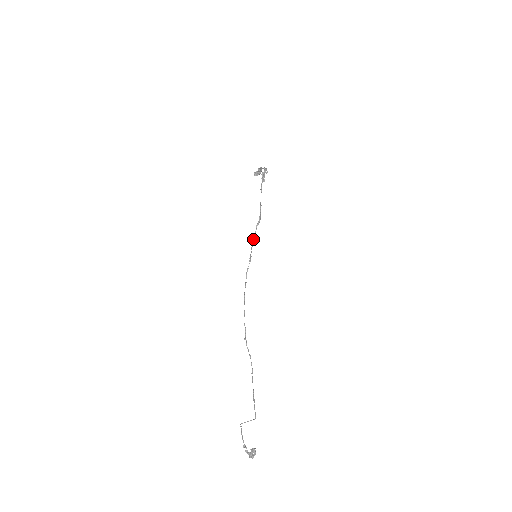
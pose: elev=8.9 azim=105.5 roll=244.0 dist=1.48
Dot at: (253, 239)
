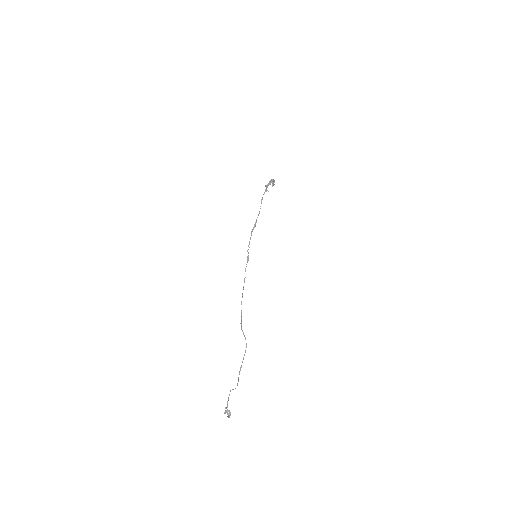
Dot at: (249, 242)
